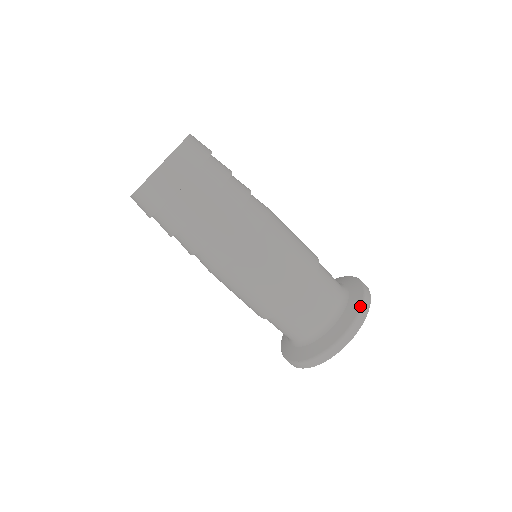
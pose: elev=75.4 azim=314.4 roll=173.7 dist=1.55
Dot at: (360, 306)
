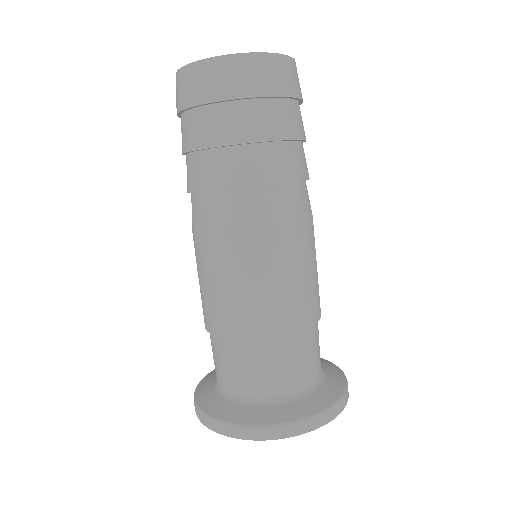
Dot at: (333, 402)
